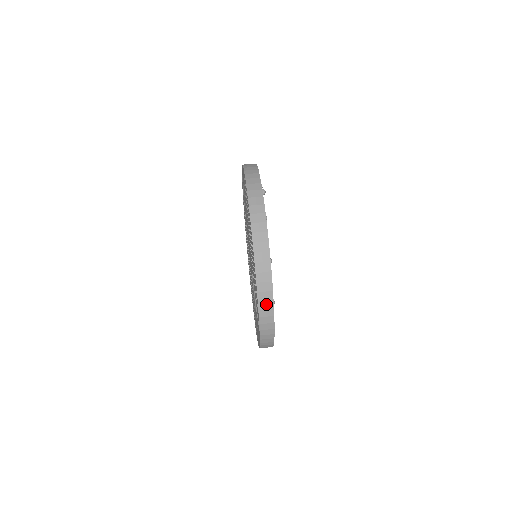
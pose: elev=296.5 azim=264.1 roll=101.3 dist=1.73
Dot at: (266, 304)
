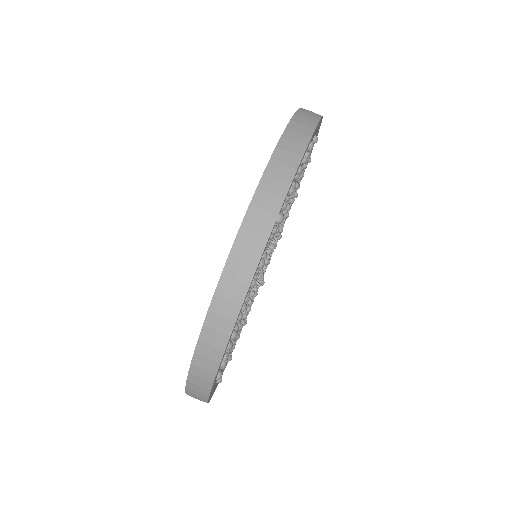
Dot at: (198, 388)
